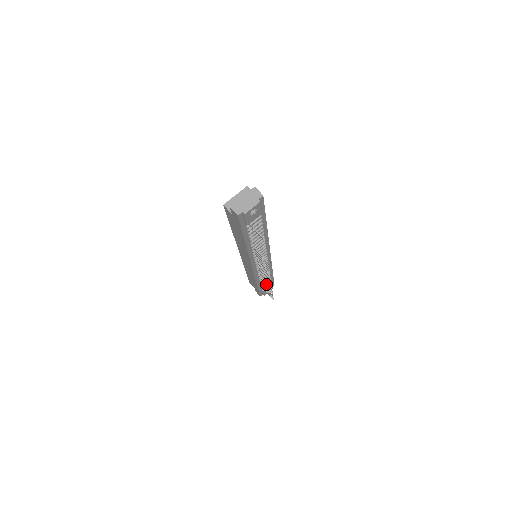
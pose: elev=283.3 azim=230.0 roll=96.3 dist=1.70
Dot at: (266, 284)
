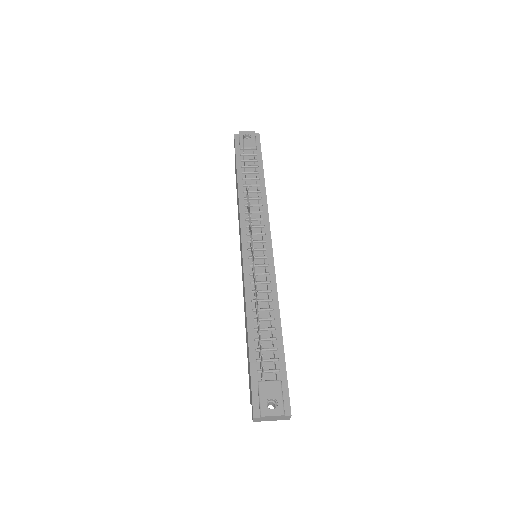
Dot at: (257, 308)
